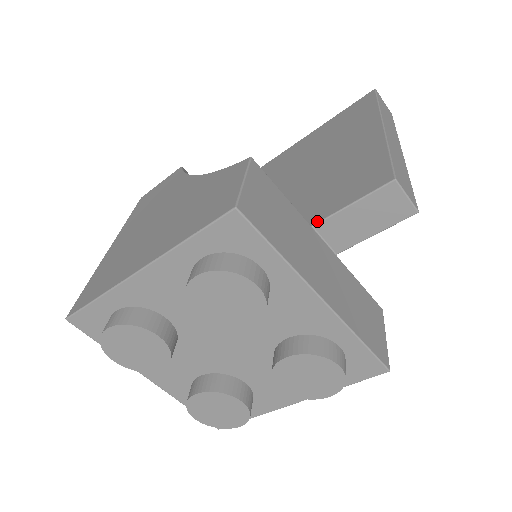
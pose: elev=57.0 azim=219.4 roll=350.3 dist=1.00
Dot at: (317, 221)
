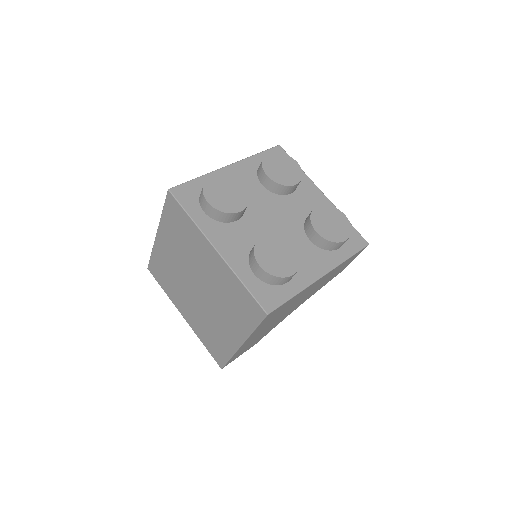
Dot at: occluded
